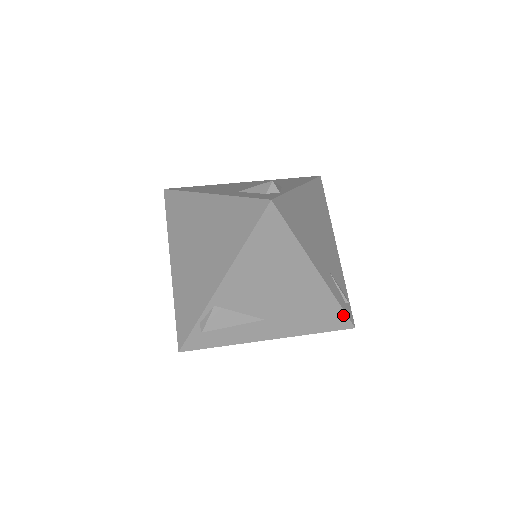
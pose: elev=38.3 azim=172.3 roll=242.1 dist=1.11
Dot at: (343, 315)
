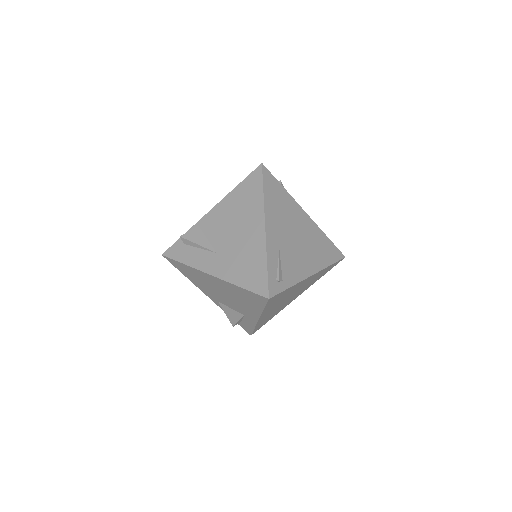
Dot at: (265, 278)
